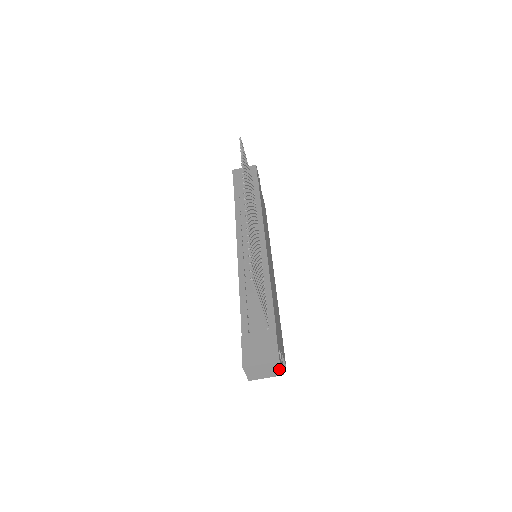
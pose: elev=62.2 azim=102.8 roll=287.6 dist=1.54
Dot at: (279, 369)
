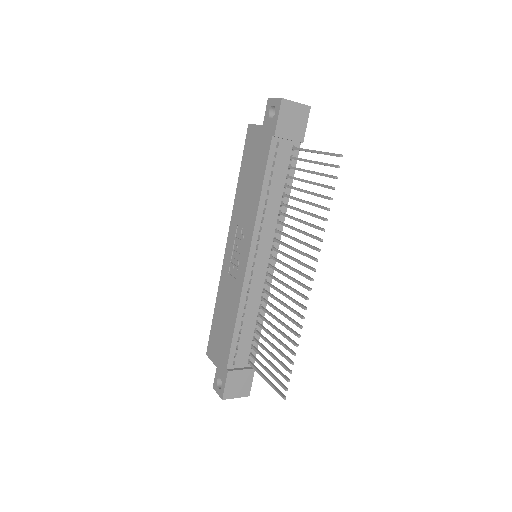
Dot at: occluded
